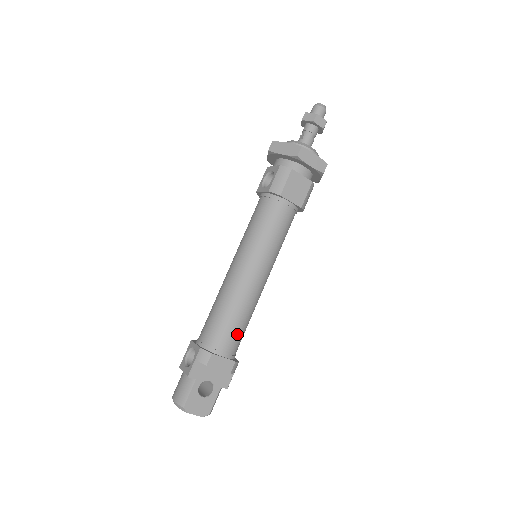
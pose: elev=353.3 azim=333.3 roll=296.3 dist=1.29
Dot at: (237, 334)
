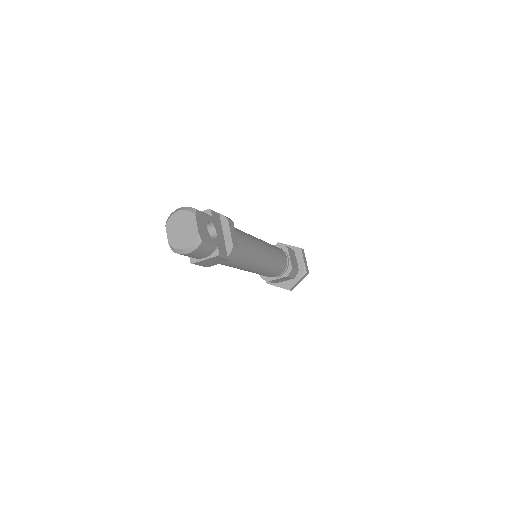
Dot at: (244, 245)
